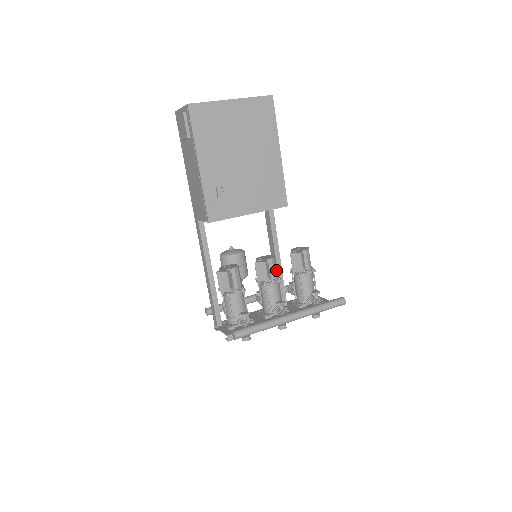
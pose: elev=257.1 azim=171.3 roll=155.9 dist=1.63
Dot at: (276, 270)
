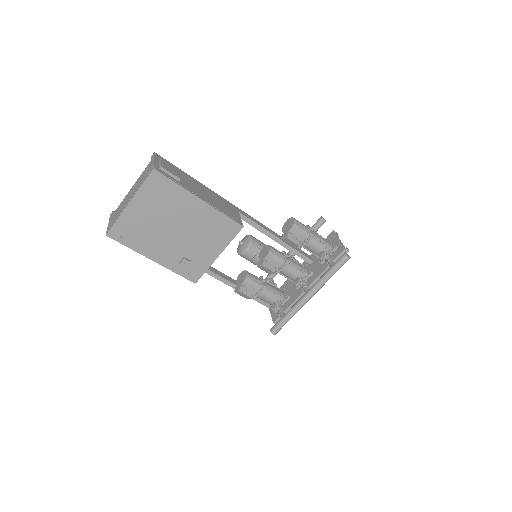
Dot at: (279, 257)
